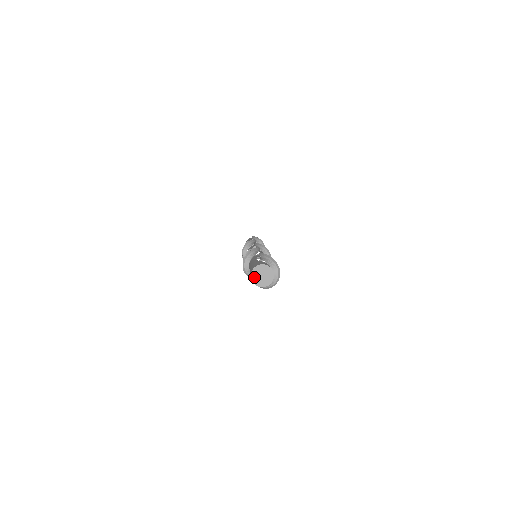
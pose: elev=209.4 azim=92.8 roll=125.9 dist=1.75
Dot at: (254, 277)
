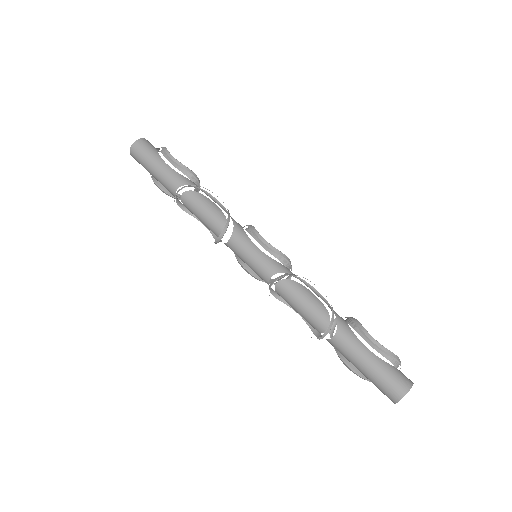
Dot at: (400, 399)
